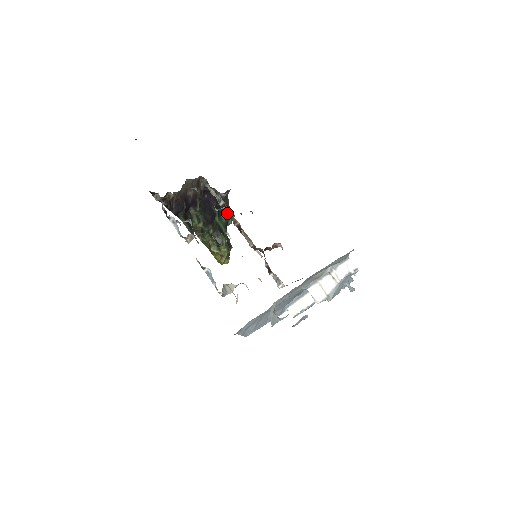
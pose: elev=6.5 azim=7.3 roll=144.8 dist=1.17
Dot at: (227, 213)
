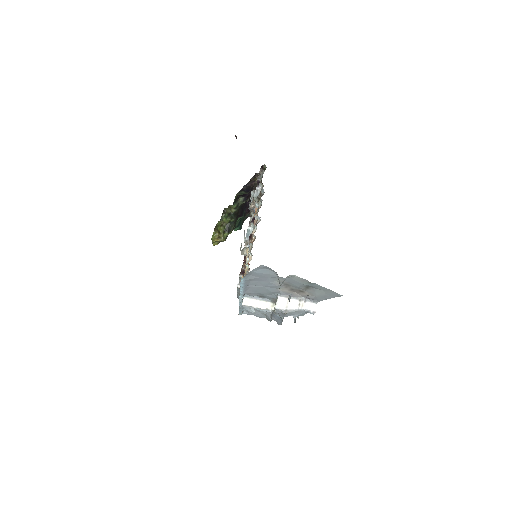
Dot at: (252, 222)
